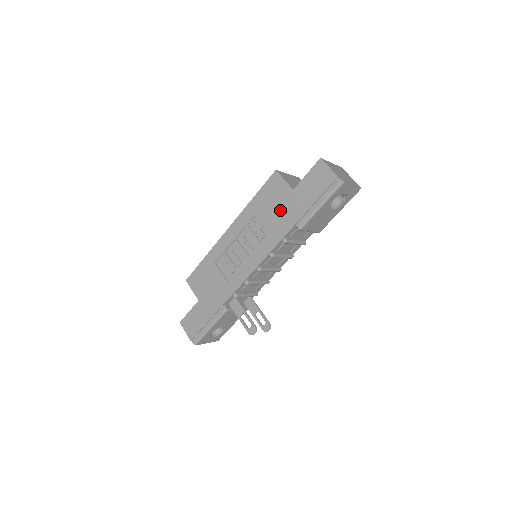
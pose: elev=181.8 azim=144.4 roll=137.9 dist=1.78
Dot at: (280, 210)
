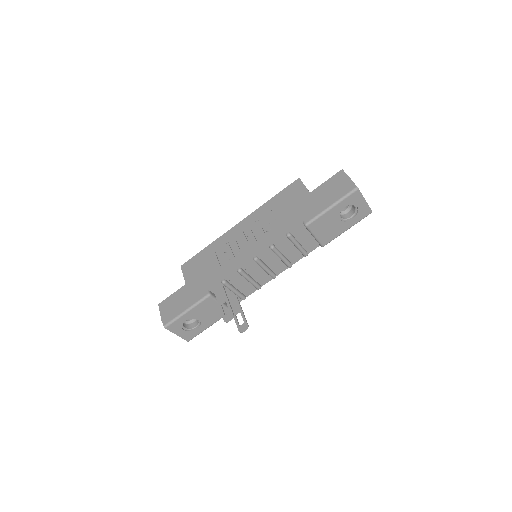
Dot at: (293, 208)
